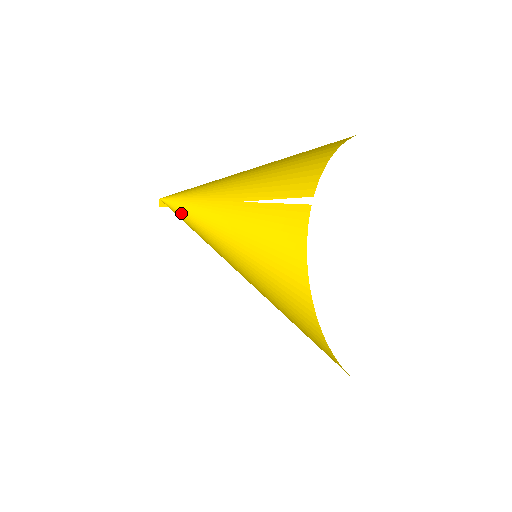
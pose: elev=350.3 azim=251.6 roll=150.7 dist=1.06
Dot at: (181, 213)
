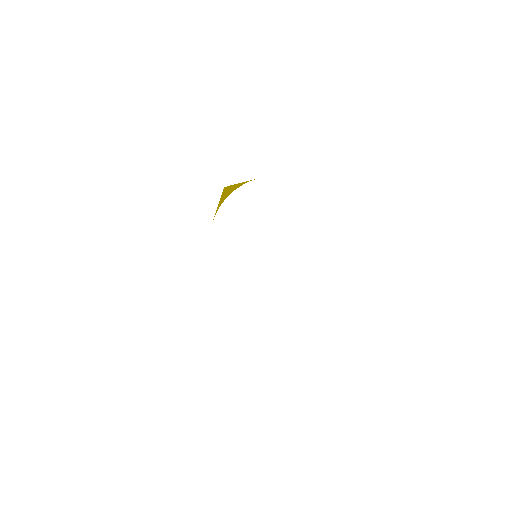
Dot at: occluded
